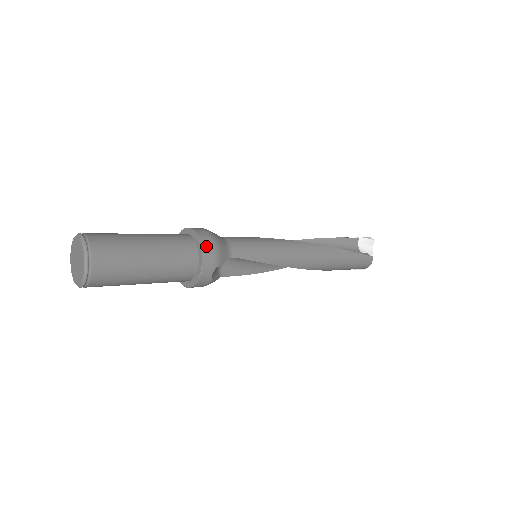
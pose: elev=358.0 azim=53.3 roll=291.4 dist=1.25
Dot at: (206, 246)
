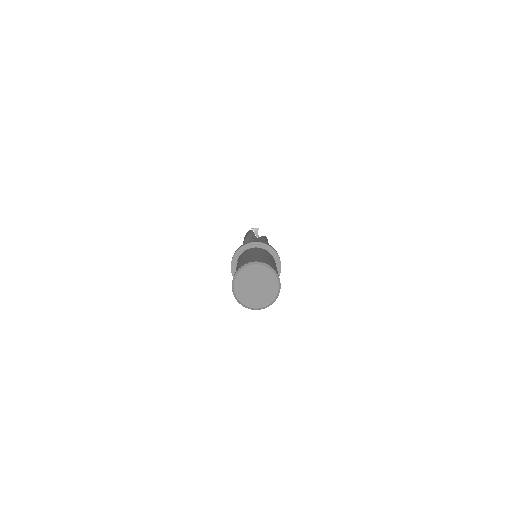
Dot at: (273, 248)
